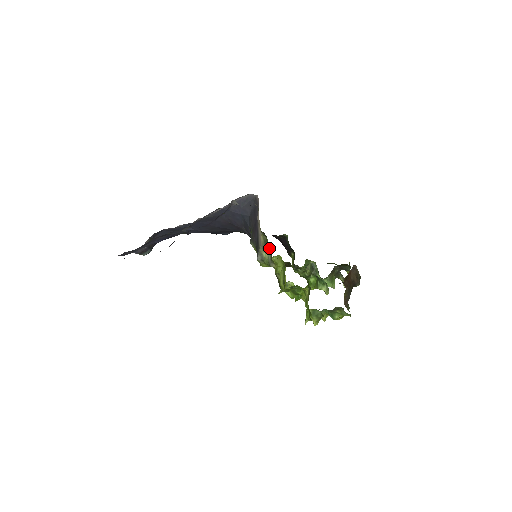
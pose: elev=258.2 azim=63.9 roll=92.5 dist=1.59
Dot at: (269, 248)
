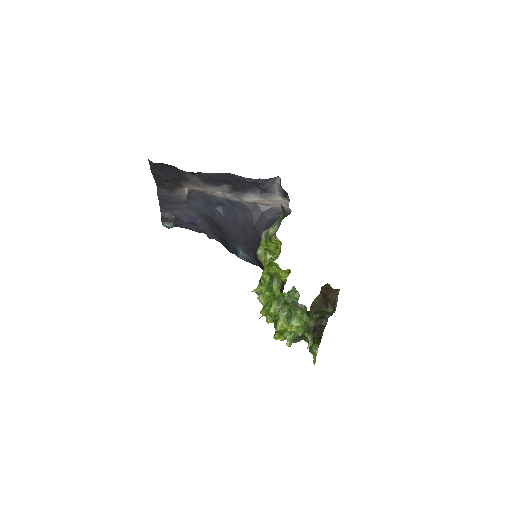
Dot at: occluded
